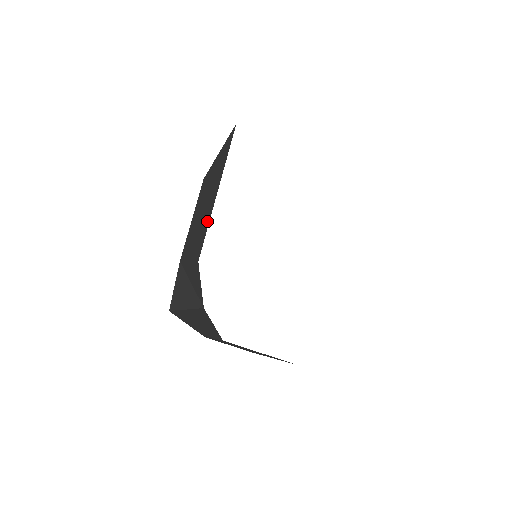
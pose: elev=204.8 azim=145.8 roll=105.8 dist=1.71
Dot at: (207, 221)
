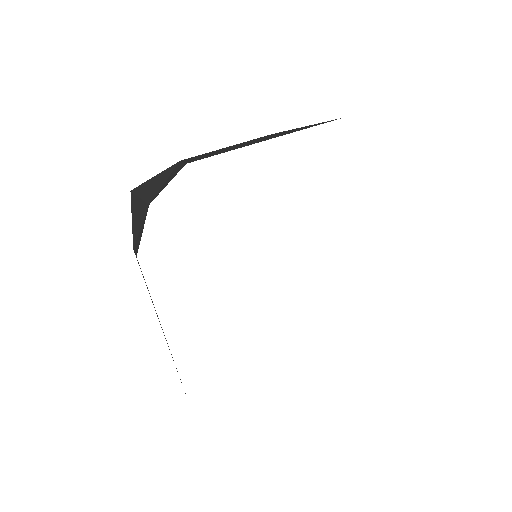
Dot at: (232, 149)
